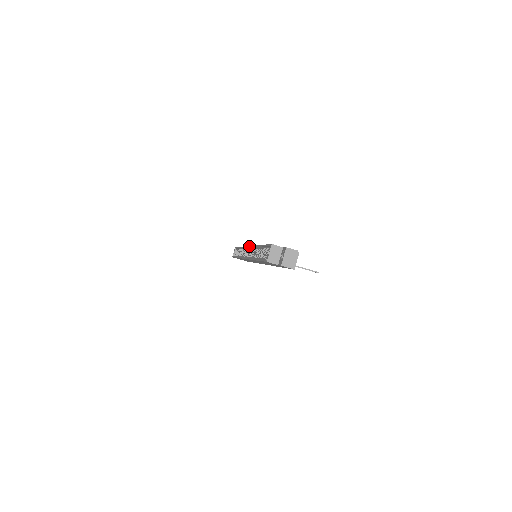
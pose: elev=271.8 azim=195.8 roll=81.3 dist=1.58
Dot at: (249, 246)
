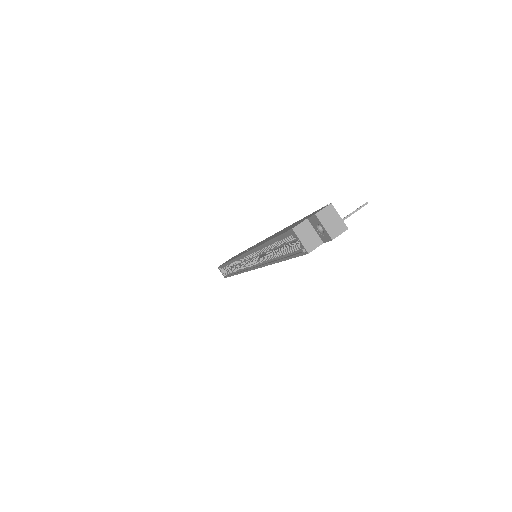
Dot at: (242, 255)
